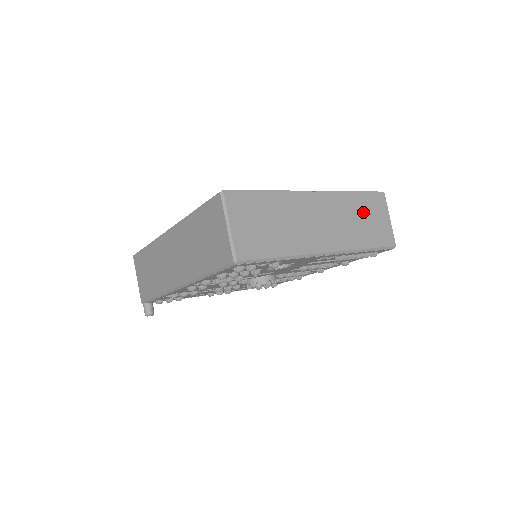
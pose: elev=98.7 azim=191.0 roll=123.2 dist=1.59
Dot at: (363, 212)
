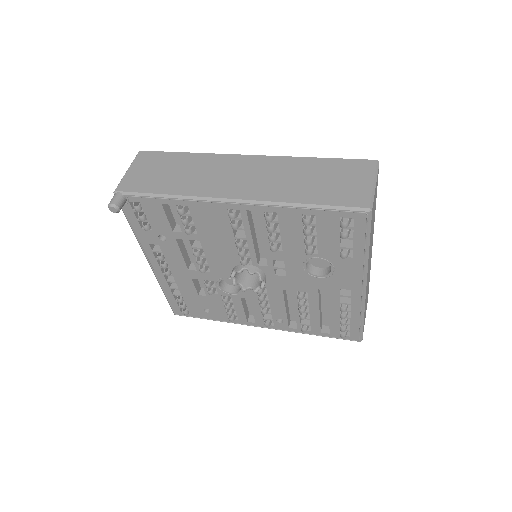
Dot at: occluded
